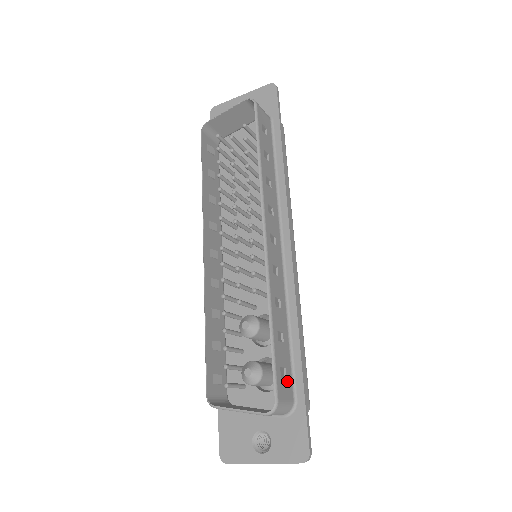
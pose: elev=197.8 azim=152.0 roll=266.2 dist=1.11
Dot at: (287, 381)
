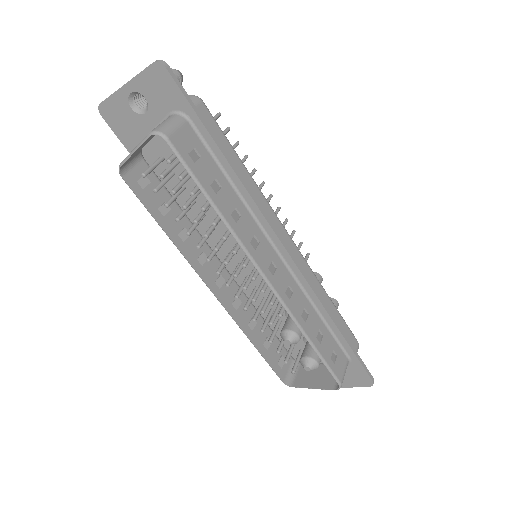
Dot at: (338, 356)
